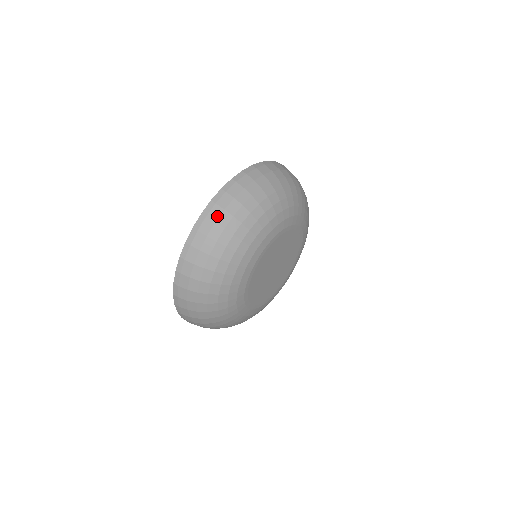
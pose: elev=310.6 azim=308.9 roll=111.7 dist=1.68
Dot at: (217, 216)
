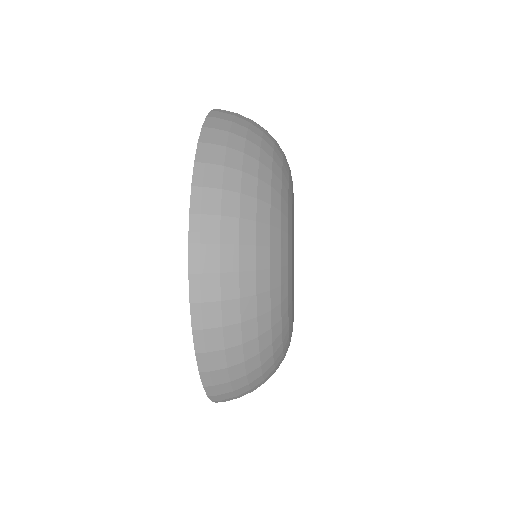
Dot at: occluded
